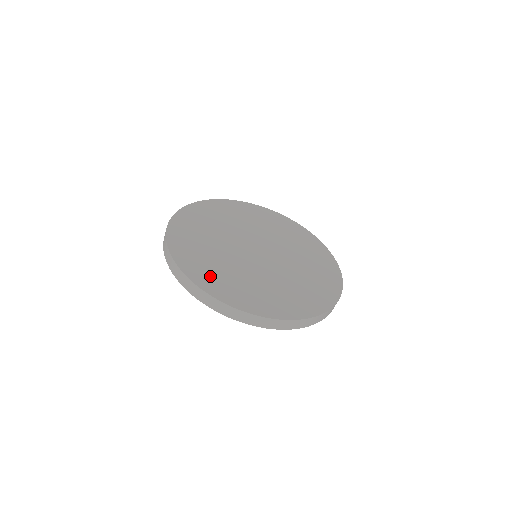
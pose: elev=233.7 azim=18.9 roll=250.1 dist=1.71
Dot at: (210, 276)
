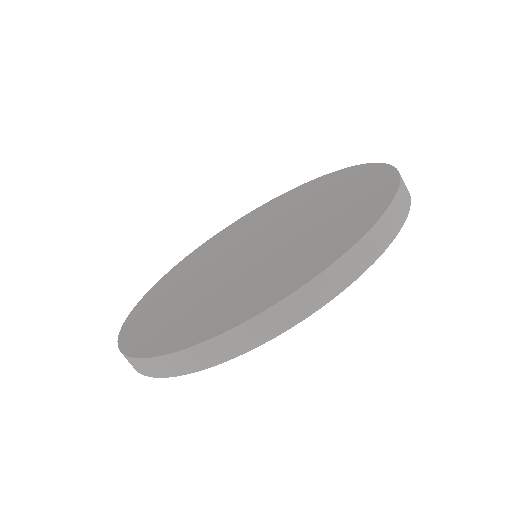
Dot at: (199, 322)
